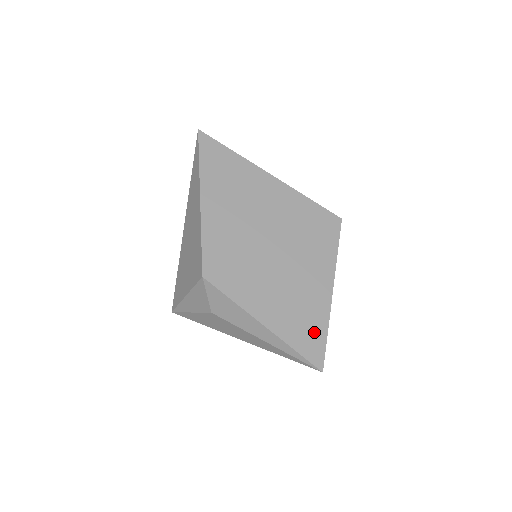
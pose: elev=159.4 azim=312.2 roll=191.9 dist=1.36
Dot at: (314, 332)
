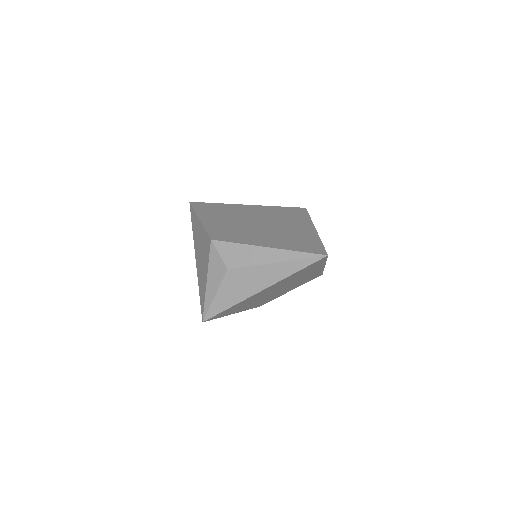
Dot at: (310, 243)
